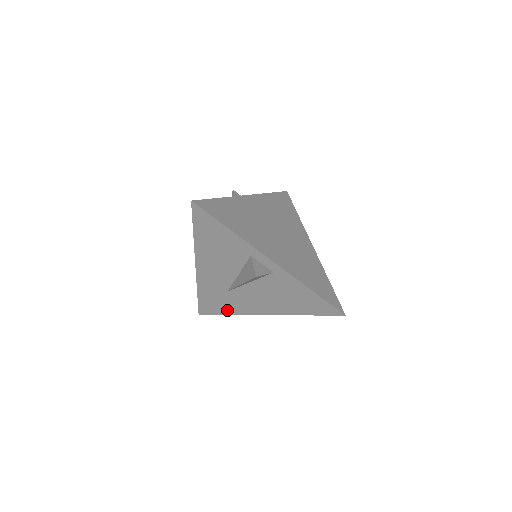
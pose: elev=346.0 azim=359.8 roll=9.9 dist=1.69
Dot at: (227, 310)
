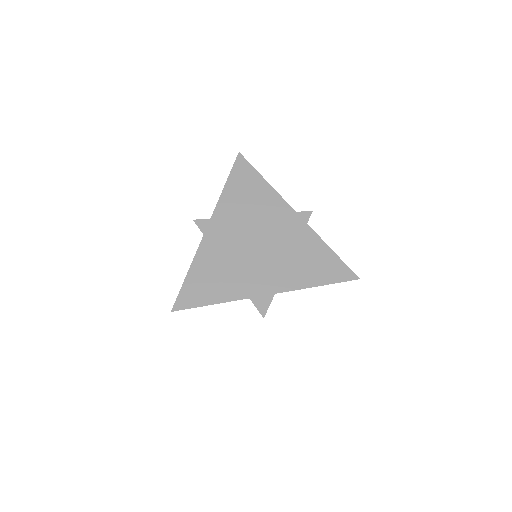
Dot at: occluded
